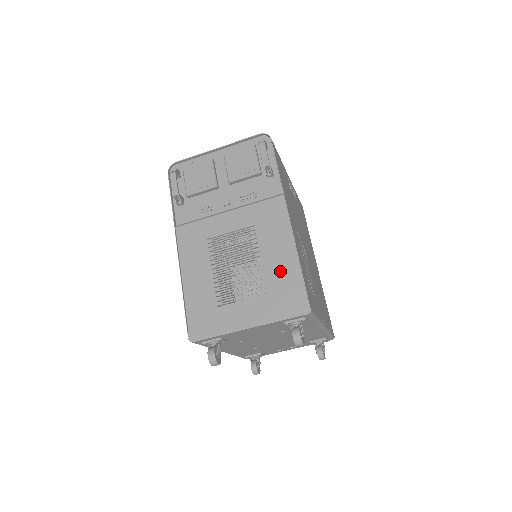
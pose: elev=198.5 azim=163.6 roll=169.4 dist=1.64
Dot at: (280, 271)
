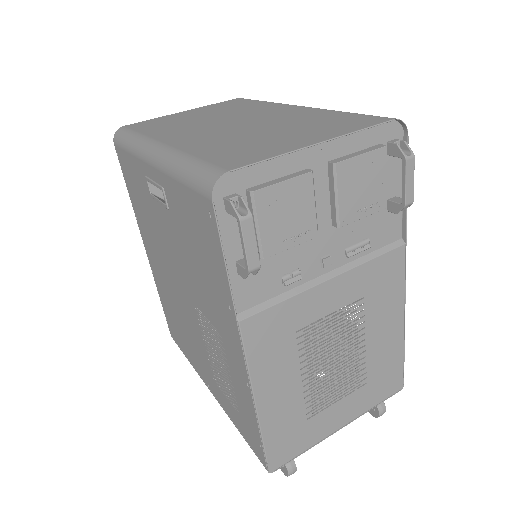
Dot at: (384, 353)
